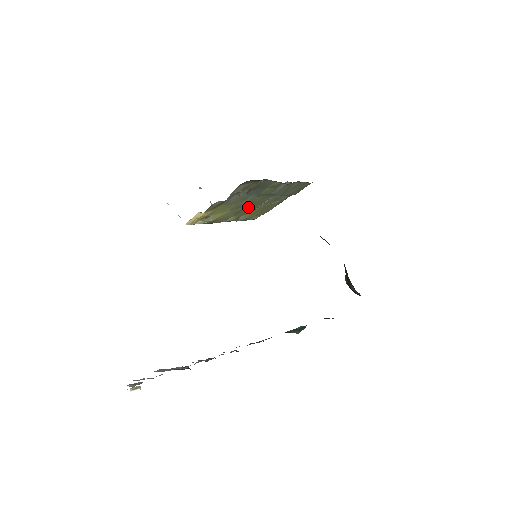
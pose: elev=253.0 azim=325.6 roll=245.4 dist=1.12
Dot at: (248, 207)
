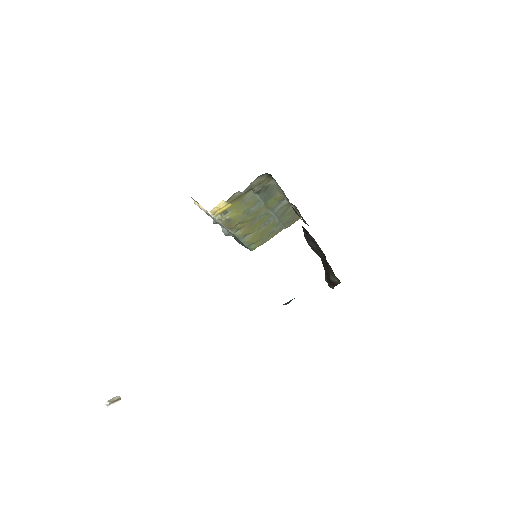
Dot at: (254, 221)
